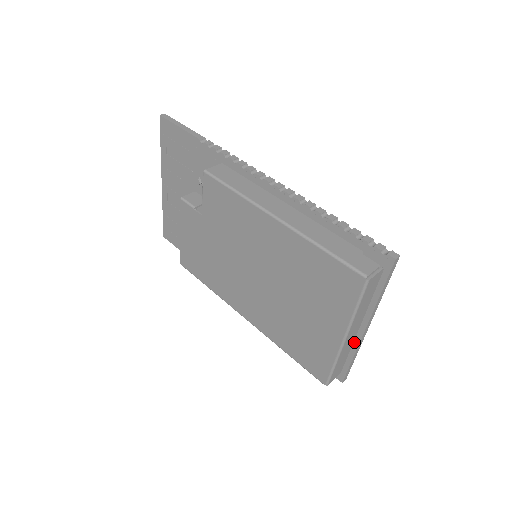
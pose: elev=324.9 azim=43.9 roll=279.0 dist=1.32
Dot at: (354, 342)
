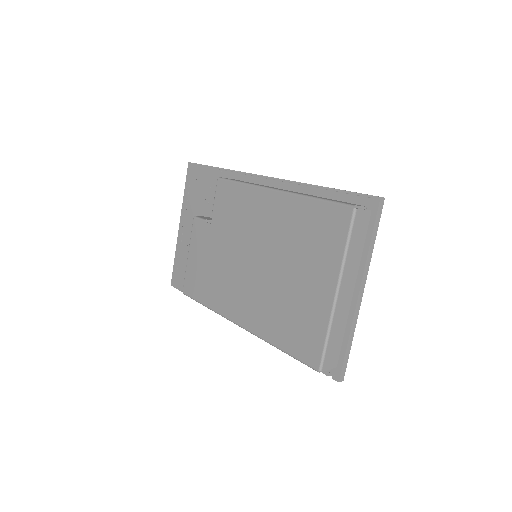
Dot at: (349, 316)
